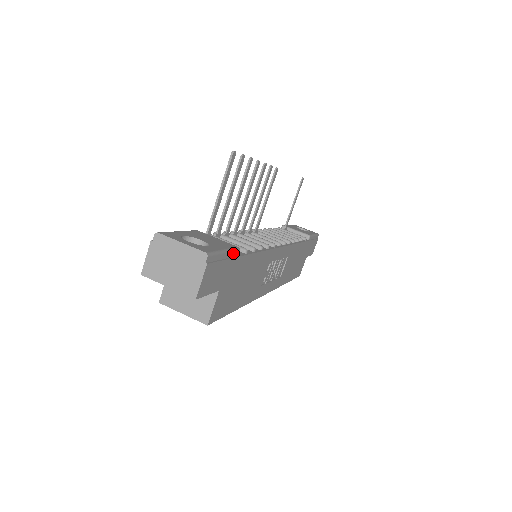
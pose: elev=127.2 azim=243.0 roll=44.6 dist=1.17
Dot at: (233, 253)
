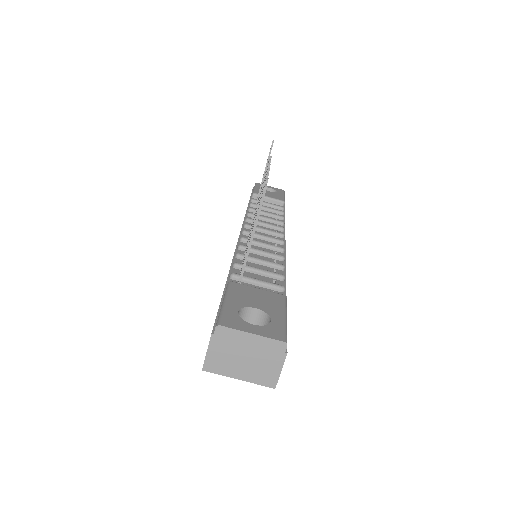
Dot at: (286, 309)
